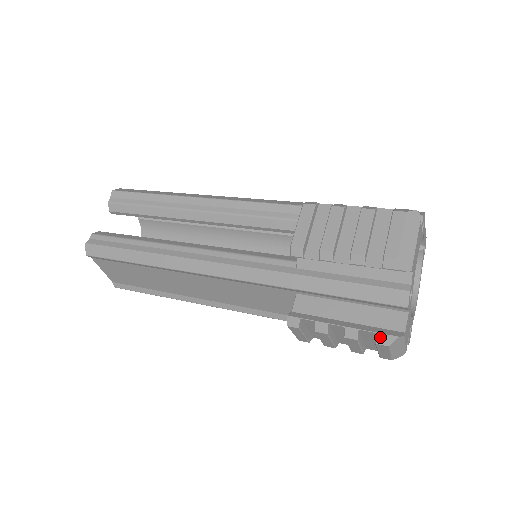
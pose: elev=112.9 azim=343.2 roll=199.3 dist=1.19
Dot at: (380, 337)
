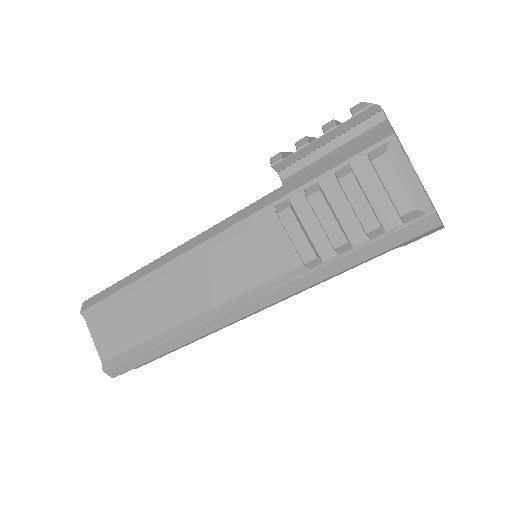
Dot at: (372, 152)
